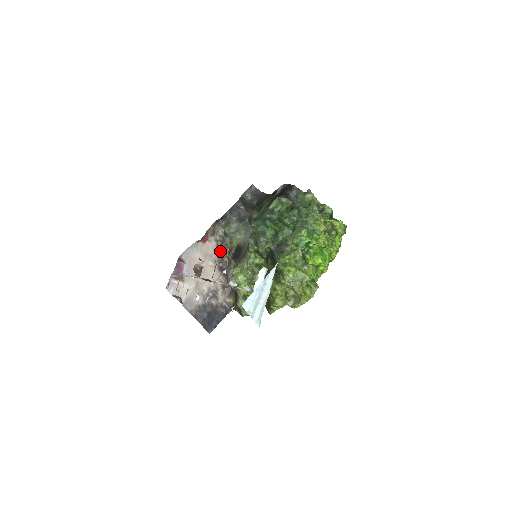
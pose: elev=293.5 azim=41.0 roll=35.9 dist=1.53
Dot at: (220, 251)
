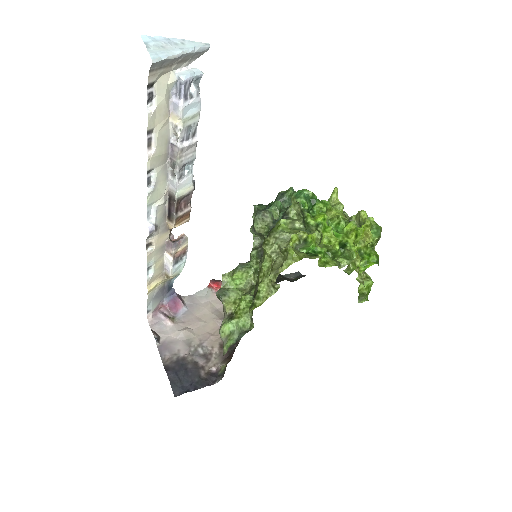
Dot at: occluded
